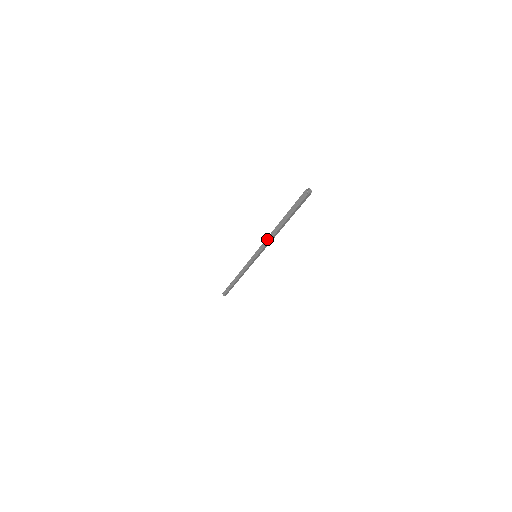
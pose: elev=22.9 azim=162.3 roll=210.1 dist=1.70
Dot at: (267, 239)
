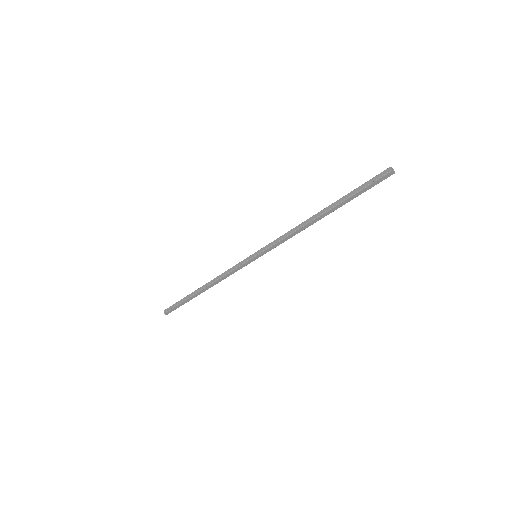
Dot at: (291, 231)
